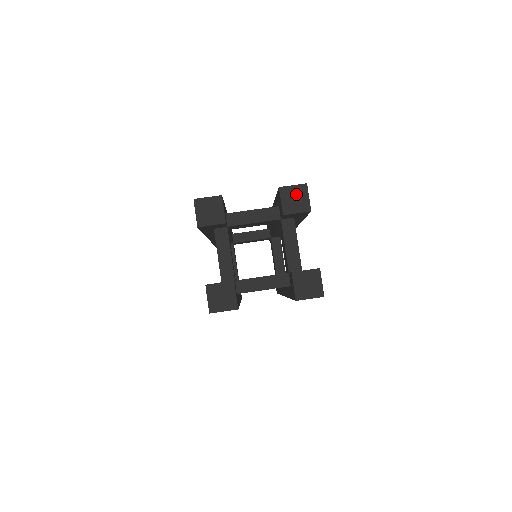
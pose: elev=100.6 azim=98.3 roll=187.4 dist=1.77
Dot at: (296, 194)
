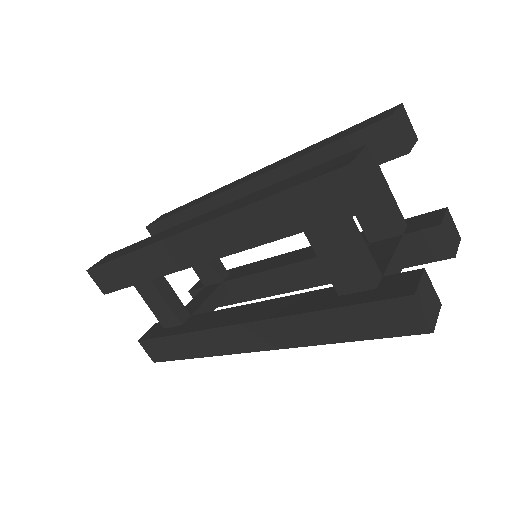
Dot at: (403, 120)
